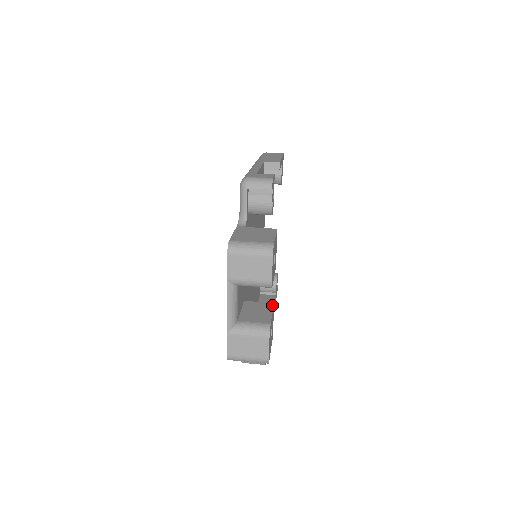
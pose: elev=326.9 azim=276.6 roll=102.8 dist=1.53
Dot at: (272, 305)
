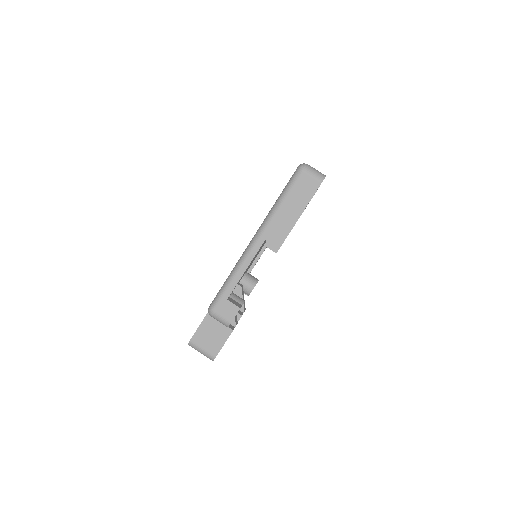
Dot at: (239, 318)
